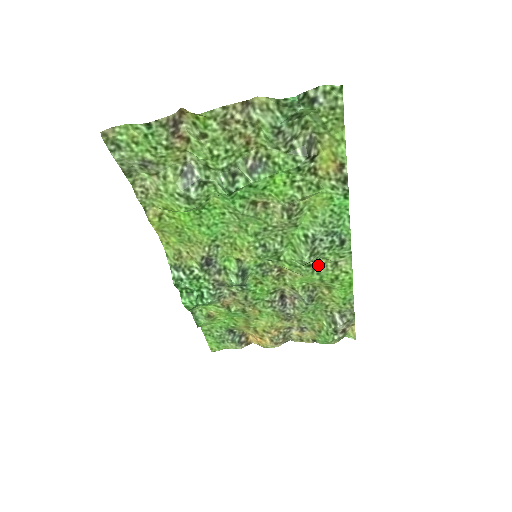
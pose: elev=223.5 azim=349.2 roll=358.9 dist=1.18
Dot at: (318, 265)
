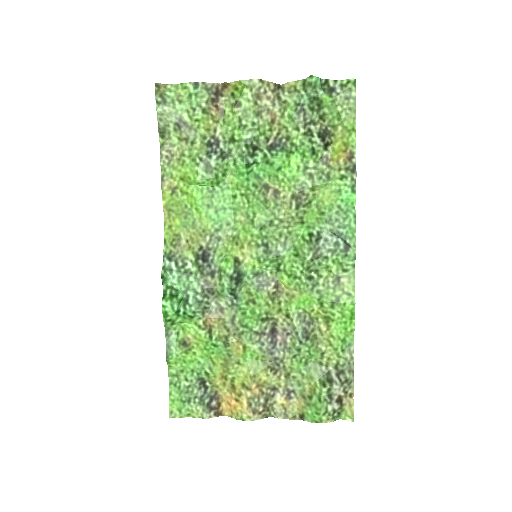
Dot at: (319, 280)
